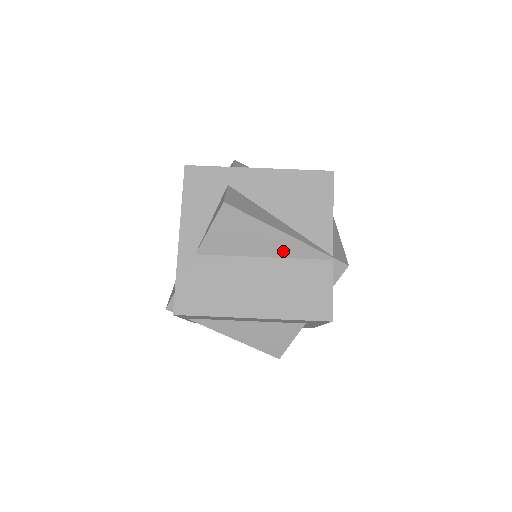
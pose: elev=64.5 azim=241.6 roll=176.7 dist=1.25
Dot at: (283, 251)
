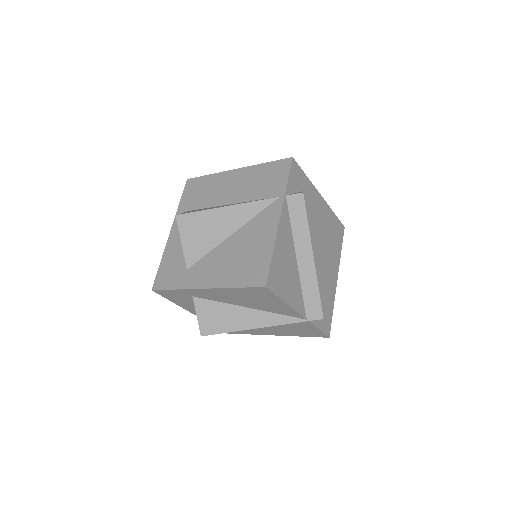
Dot at: occluded
